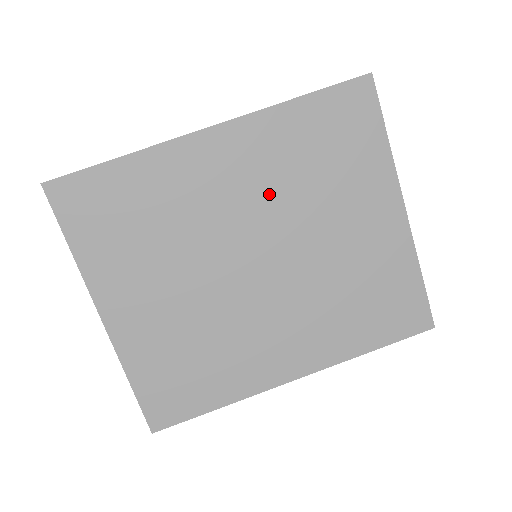
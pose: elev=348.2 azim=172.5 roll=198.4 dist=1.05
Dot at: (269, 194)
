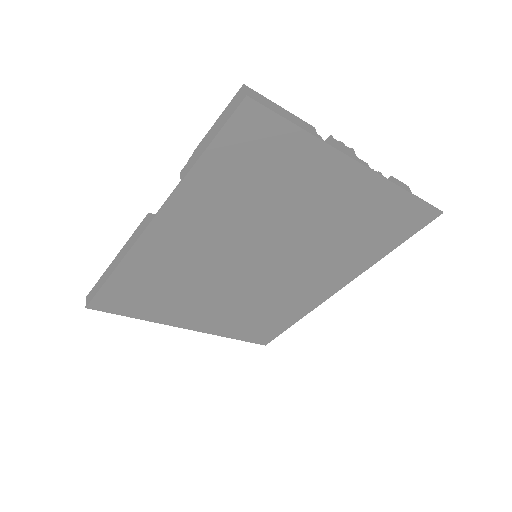
Dot at: (233, 228)
